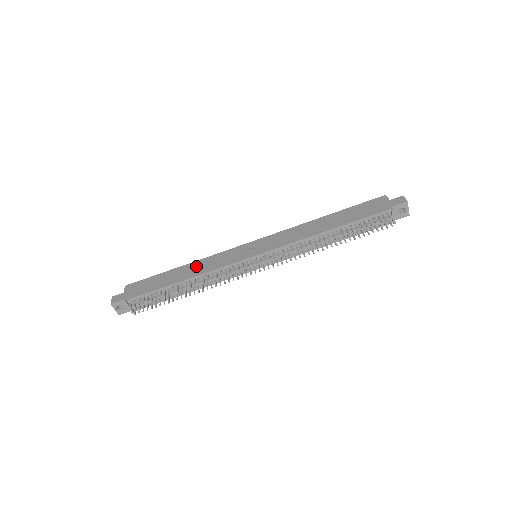
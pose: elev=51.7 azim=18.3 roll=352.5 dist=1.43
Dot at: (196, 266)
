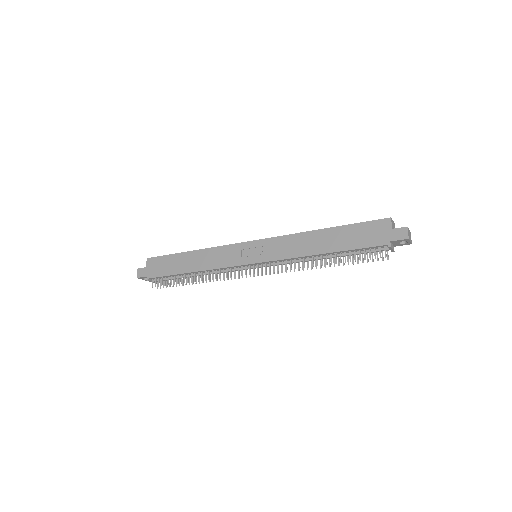
Dot at: (203, 257)
